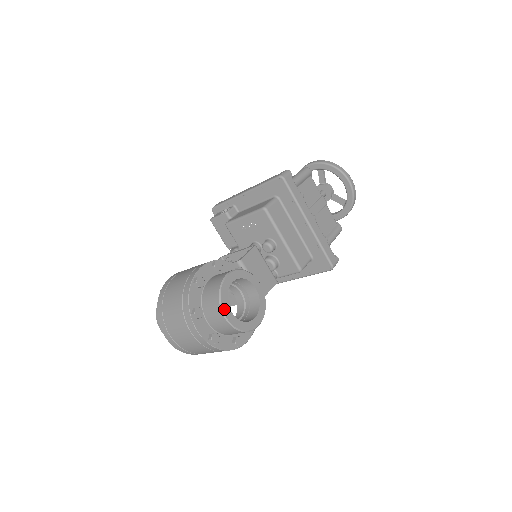
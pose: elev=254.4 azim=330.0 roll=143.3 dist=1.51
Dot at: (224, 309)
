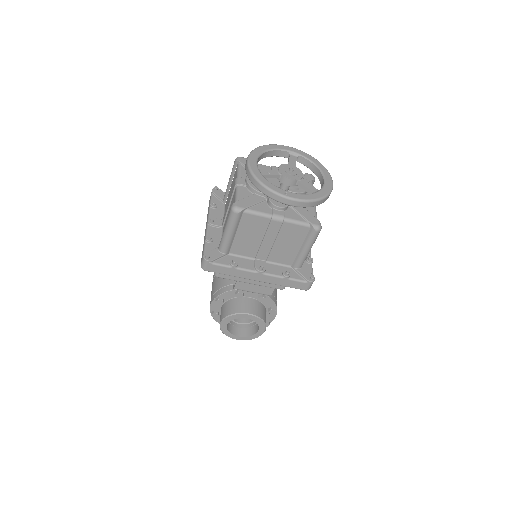
Dot at: (232, 337)
